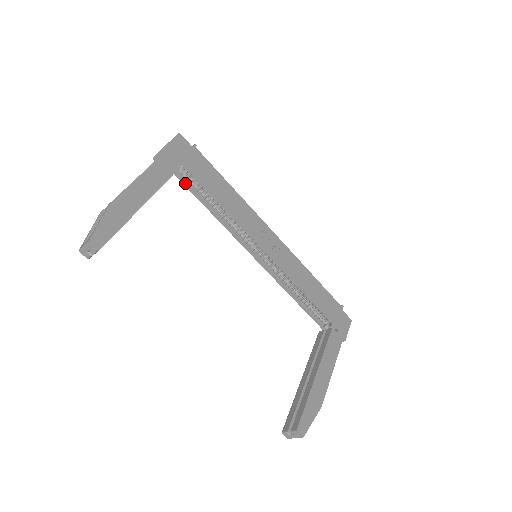
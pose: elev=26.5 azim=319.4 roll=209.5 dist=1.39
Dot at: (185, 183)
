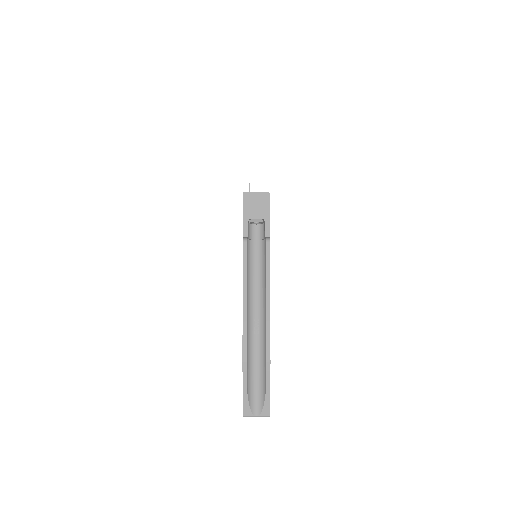
Dot at: occluded
